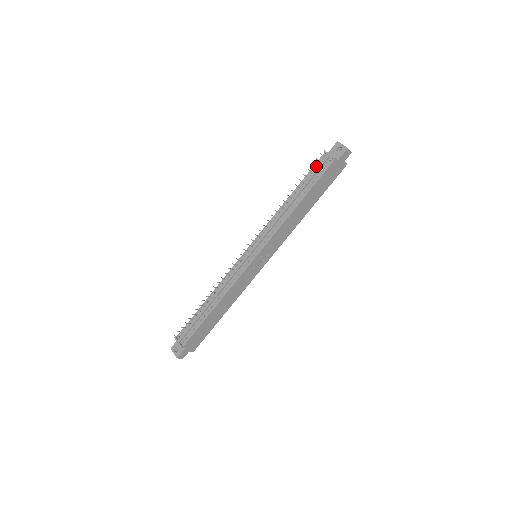
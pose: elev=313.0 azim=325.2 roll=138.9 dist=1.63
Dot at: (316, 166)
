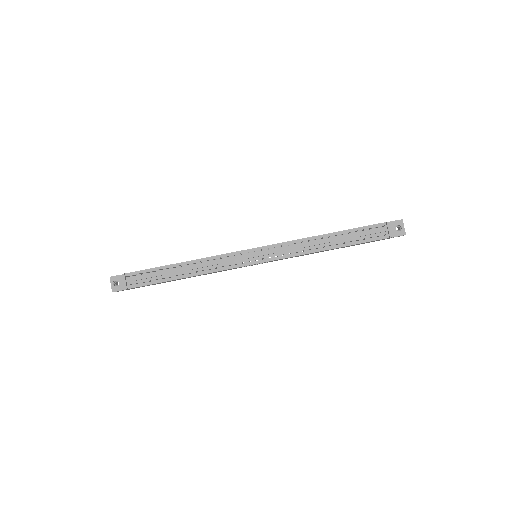
Dot at: occluded
